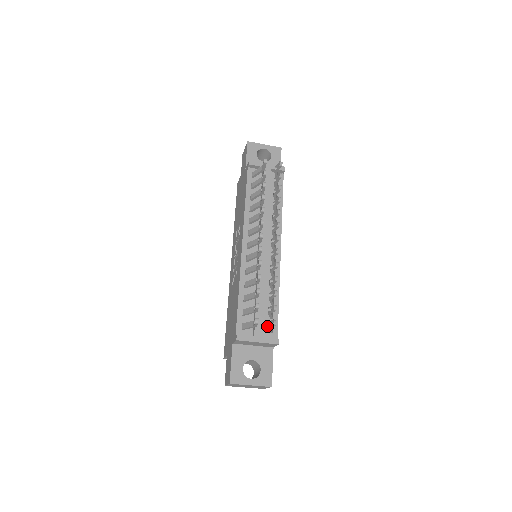
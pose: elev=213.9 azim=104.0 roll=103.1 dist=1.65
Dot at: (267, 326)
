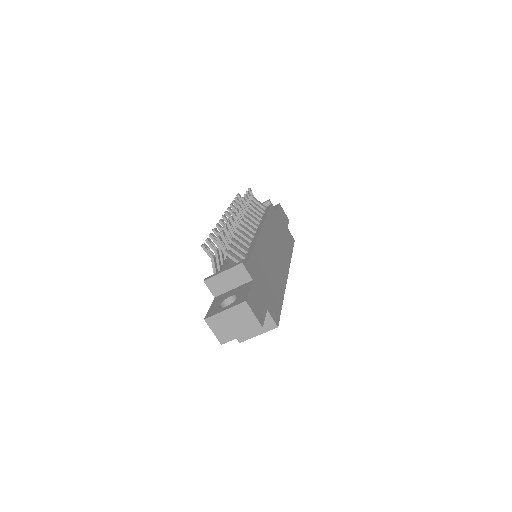
Dot at: (223, 252)
